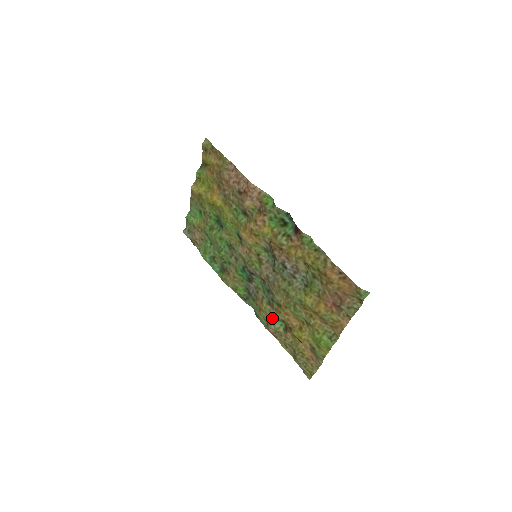
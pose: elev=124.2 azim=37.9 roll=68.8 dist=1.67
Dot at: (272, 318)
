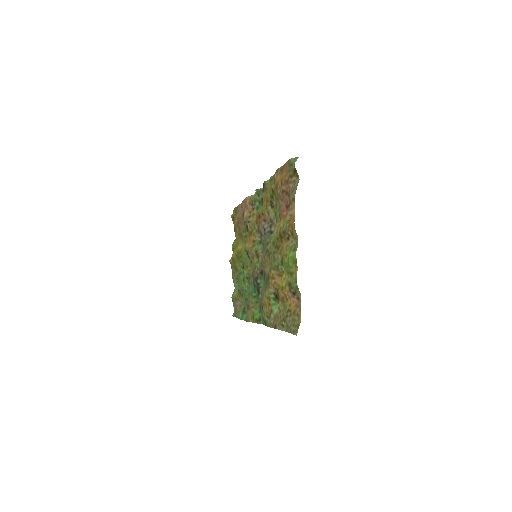
Dot at: (269, 303)
